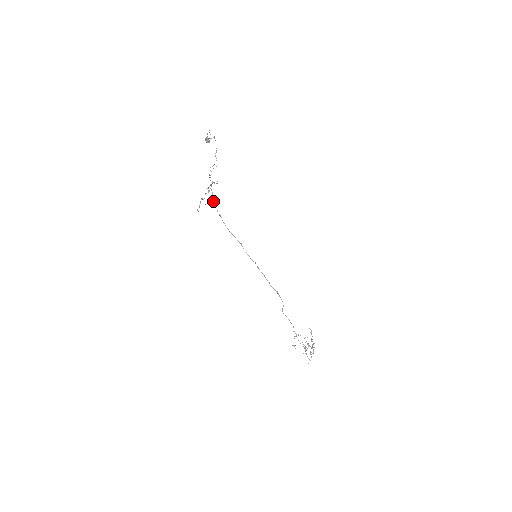
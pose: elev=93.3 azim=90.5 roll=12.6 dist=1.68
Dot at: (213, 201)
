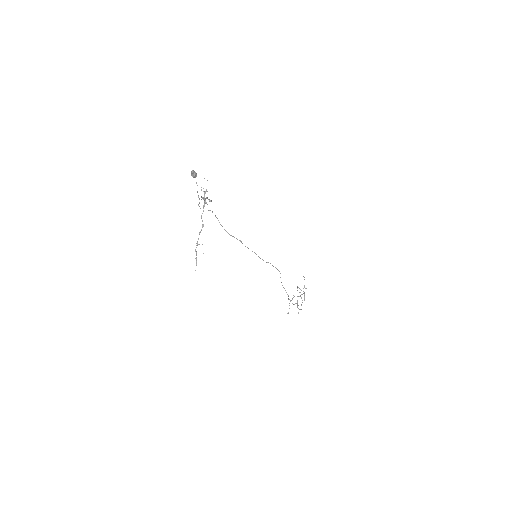
Dot at: occluded
